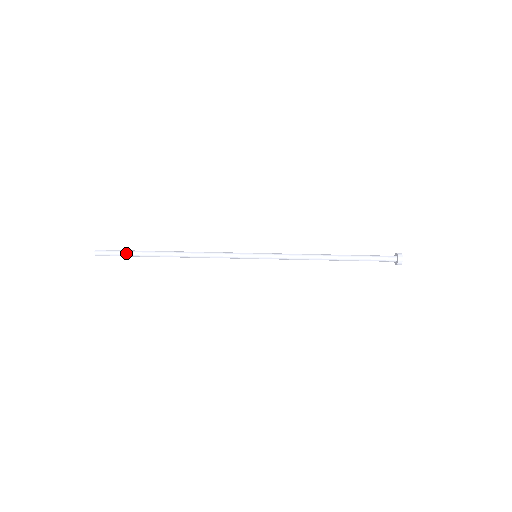
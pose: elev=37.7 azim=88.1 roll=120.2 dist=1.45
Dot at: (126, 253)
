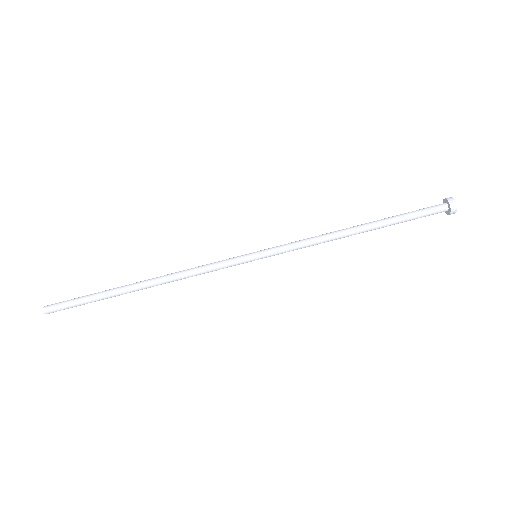
Dot at: (84, 300)
